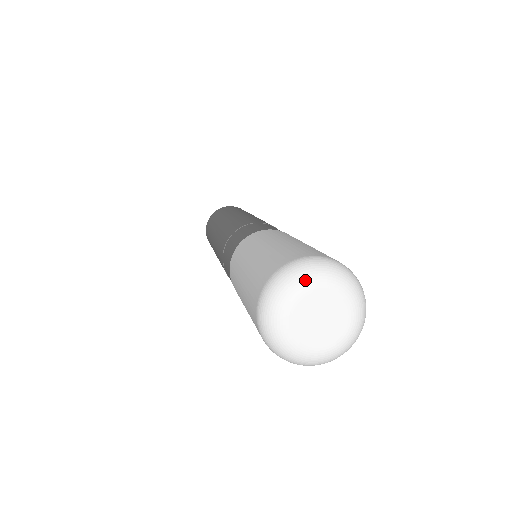
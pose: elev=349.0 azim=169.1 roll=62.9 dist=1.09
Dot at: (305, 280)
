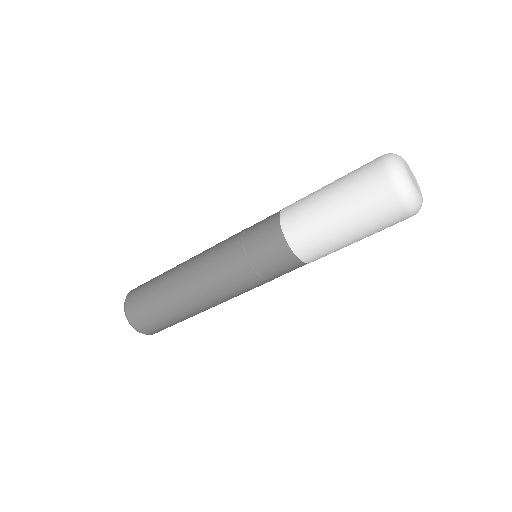
Dot at: occluded
